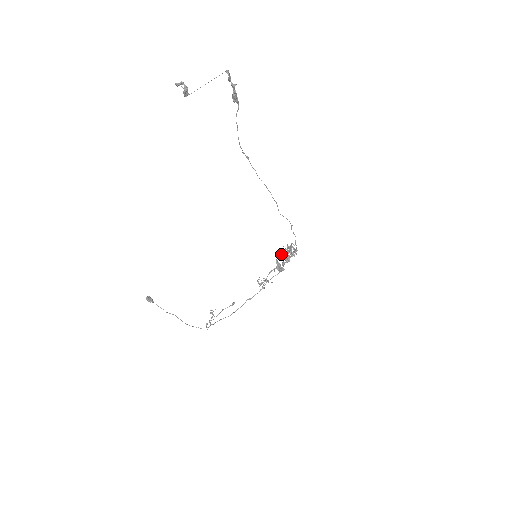
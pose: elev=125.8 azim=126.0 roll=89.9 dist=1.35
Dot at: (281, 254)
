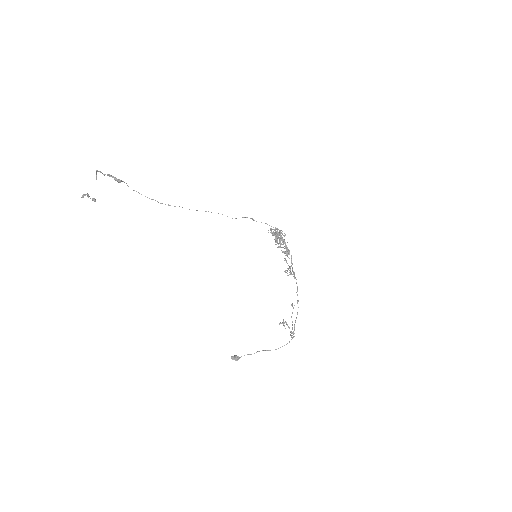
Dot at: occluded
